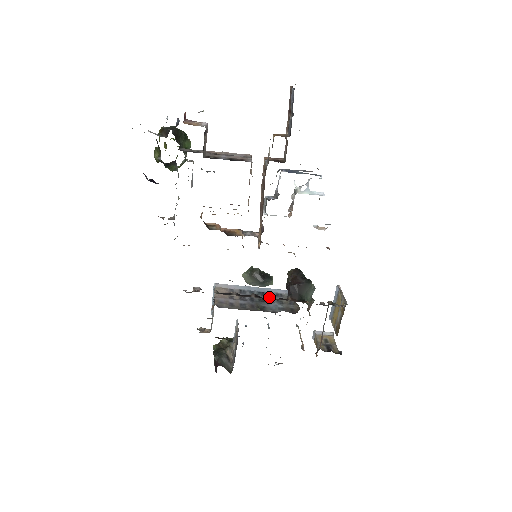
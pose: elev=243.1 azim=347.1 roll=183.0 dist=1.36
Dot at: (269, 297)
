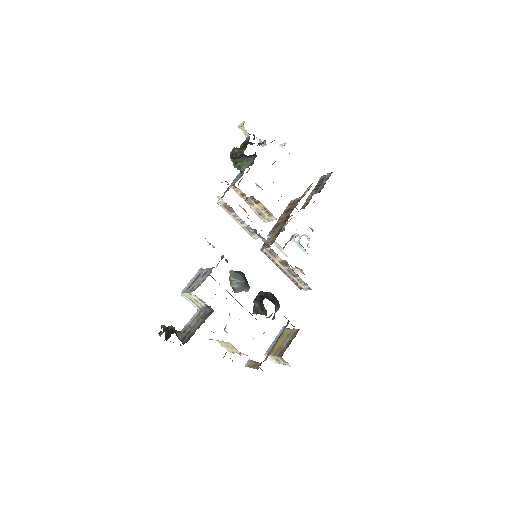
Dot at: occluded
